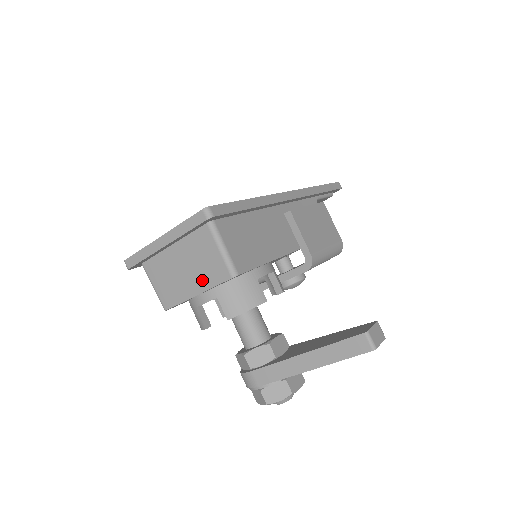
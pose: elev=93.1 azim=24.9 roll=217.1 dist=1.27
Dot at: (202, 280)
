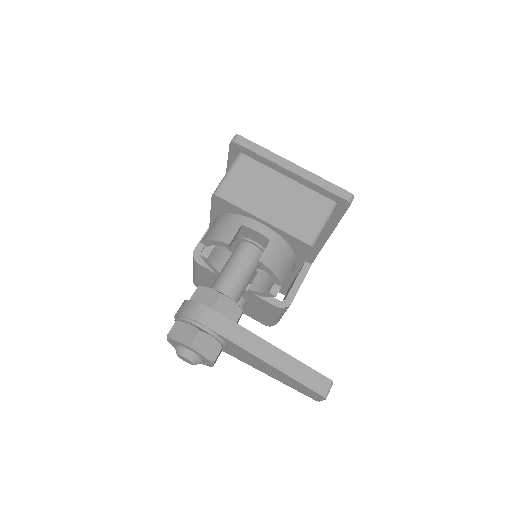
Dot at: (282, 219)
